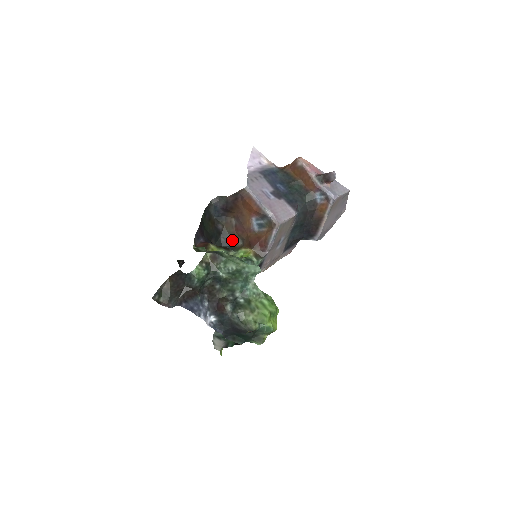
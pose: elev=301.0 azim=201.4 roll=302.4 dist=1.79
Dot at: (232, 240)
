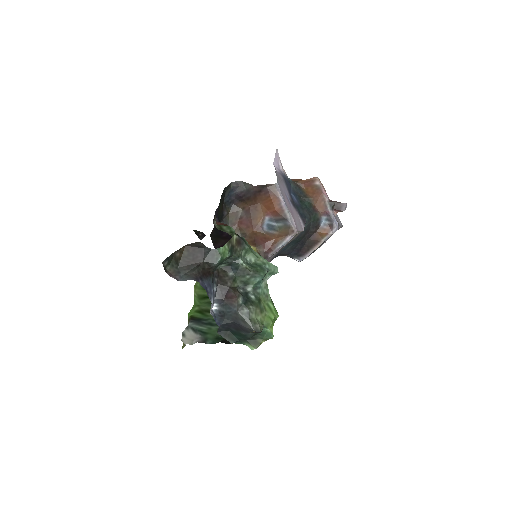
Dot at: occluded
